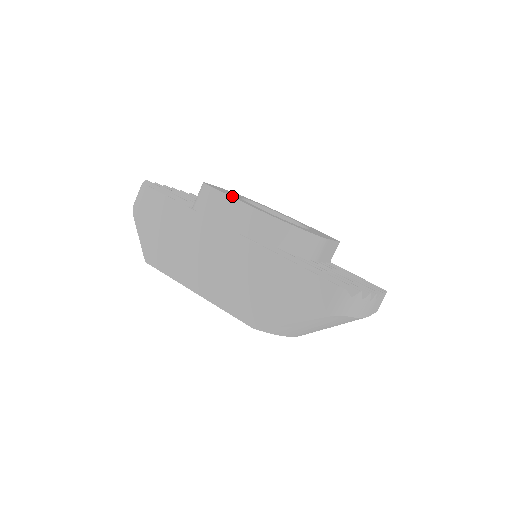
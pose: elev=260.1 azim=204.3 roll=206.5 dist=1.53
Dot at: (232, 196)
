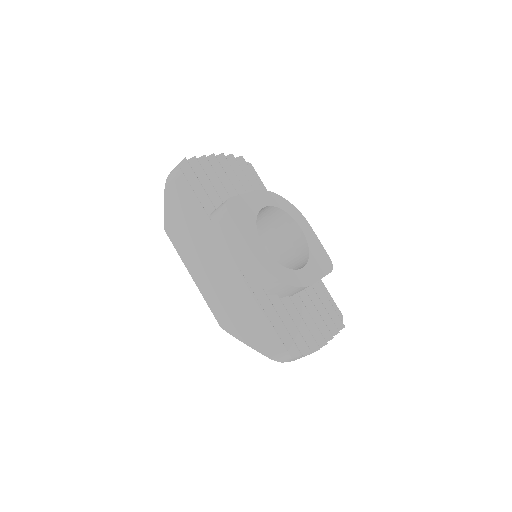
Dot at: (243, 231)
